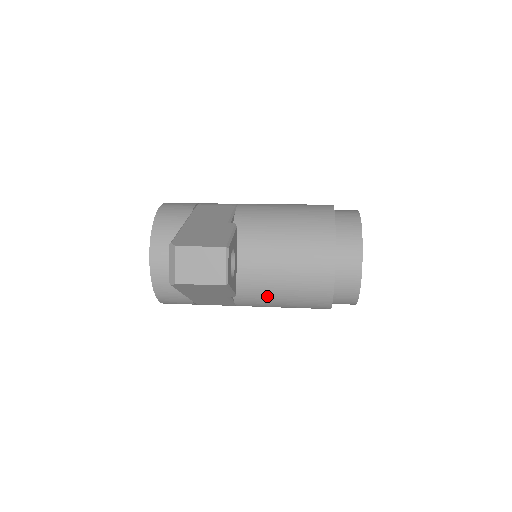
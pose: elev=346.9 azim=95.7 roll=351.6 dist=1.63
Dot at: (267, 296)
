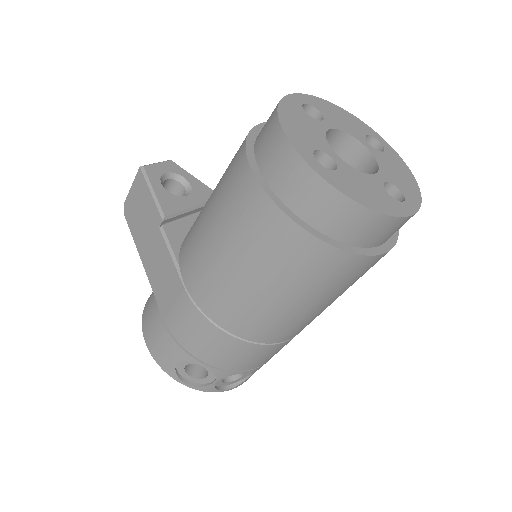
Dot at: (200, 221)
